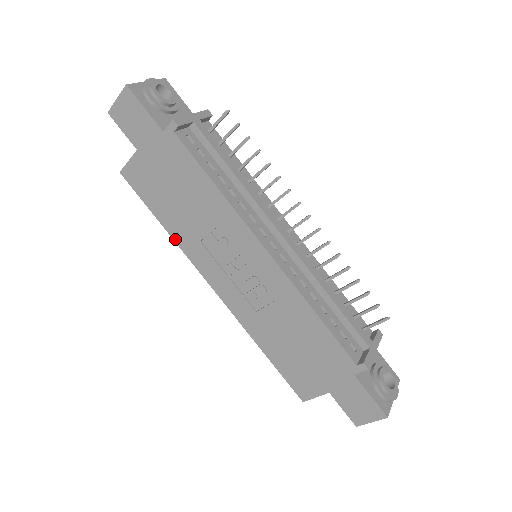
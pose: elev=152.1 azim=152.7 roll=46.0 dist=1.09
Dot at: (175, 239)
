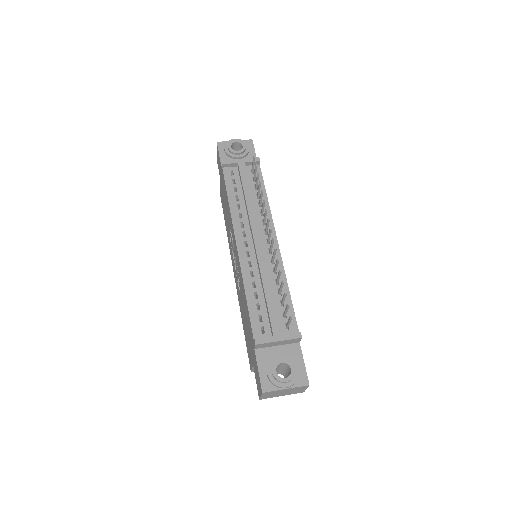
Dot at: occluded
